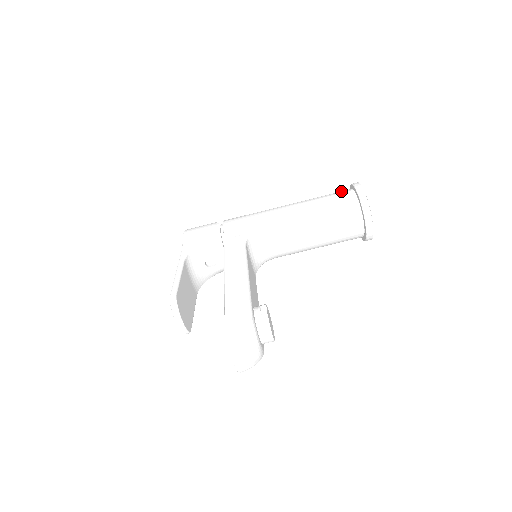
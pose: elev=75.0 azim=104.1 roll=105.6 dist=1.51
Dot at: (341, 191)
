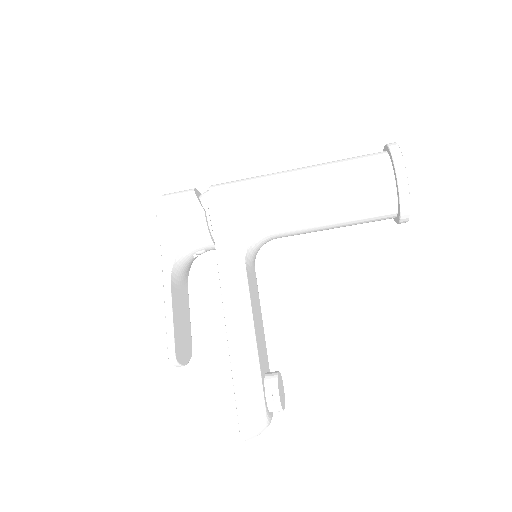
Dot at: (375, 166)
